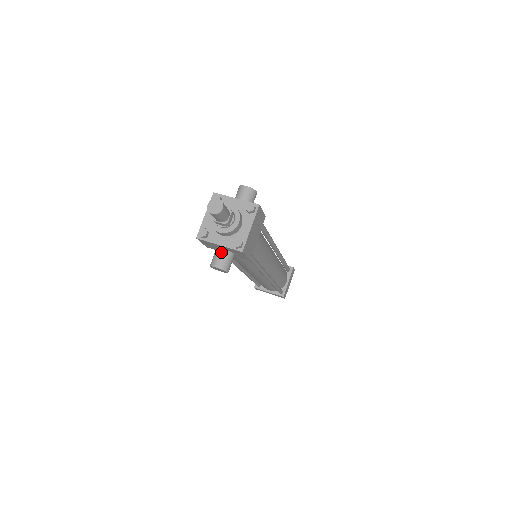
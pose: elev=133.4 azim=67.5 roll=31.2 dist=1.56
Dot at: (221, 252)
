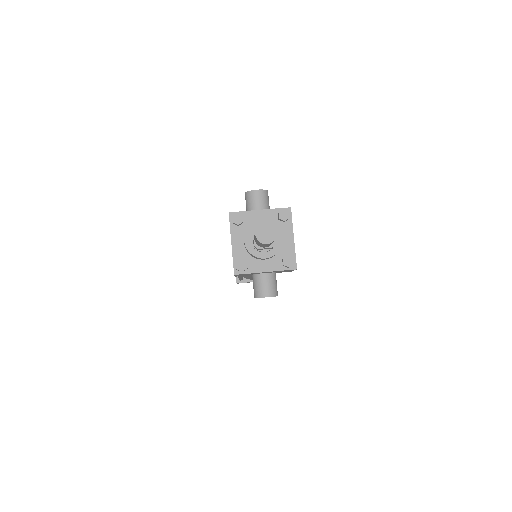
Dot at: (264, 277)
